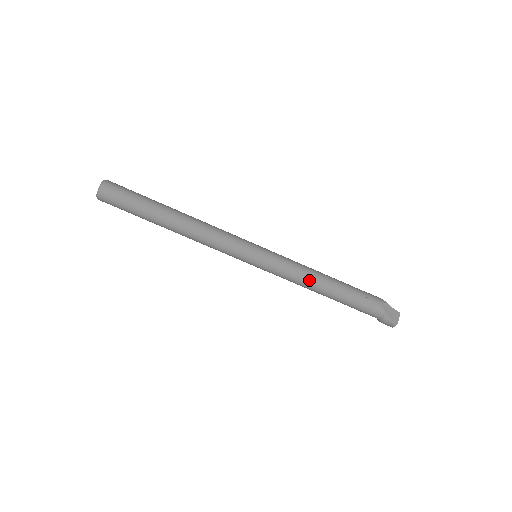
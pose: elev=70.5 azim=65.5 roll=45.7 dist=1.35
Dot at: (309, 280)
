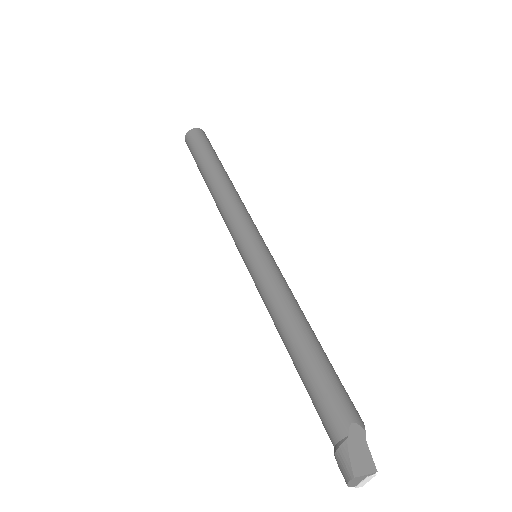
Dot at: (282, 310)
